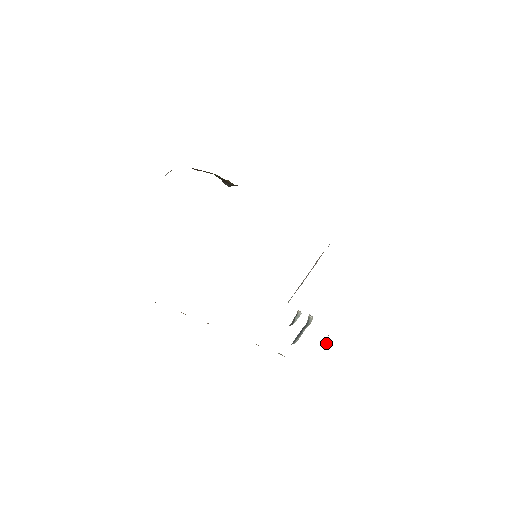
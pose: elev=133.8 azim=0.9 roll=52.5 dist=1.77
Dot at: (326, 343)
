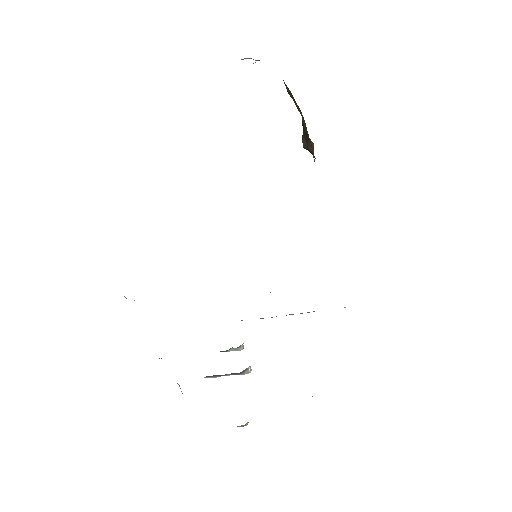
Dot at: occluded
